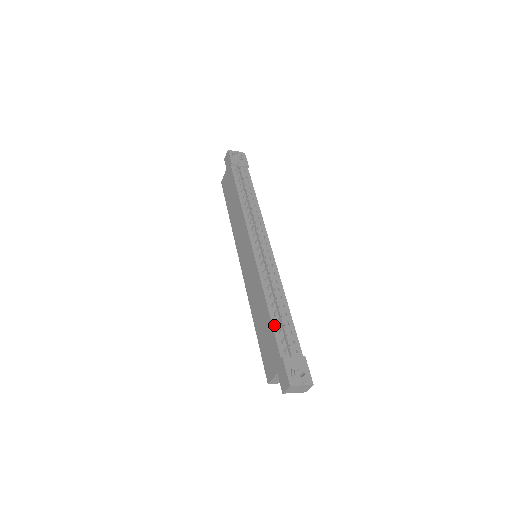
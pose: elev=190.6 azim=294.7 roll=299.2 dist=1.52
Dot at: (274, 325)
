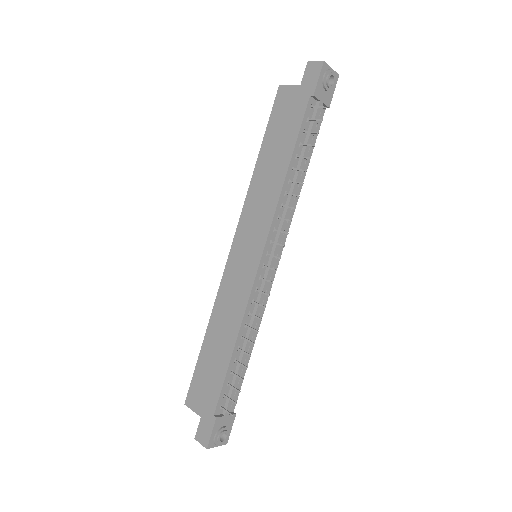
Dot at: (228, 375)
